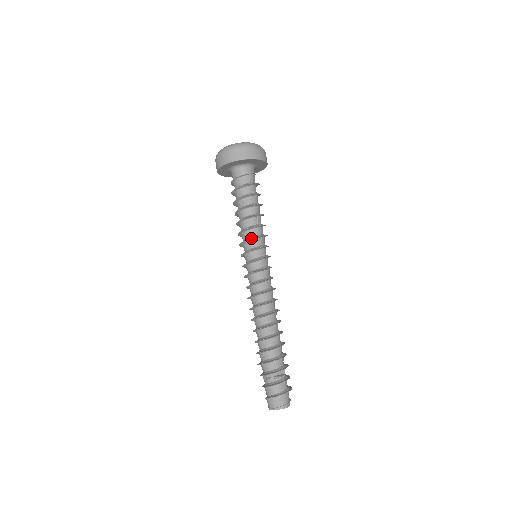
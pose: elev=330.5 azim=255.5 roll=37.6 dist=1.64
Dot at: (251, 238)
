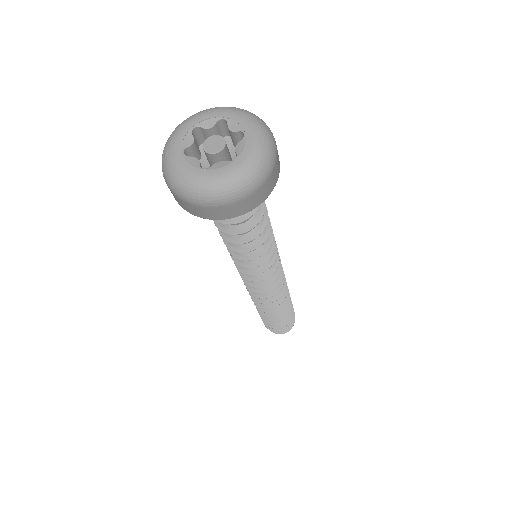
Dot at: occluded
